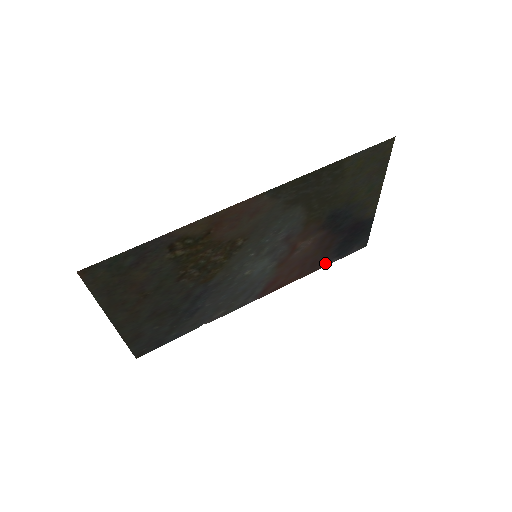
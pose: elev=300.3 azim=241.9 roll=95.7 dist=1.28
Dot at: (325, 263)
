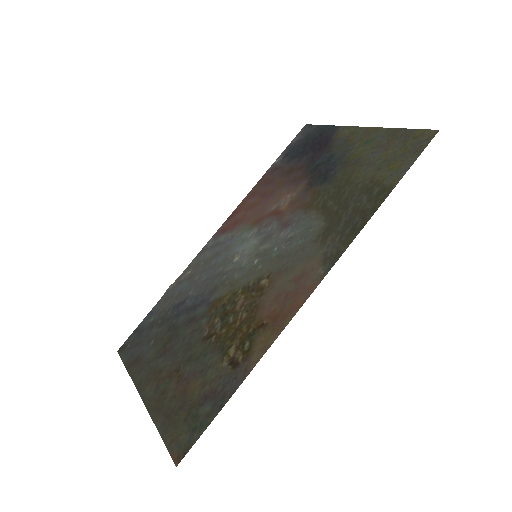
Dot at: (273, 168)
